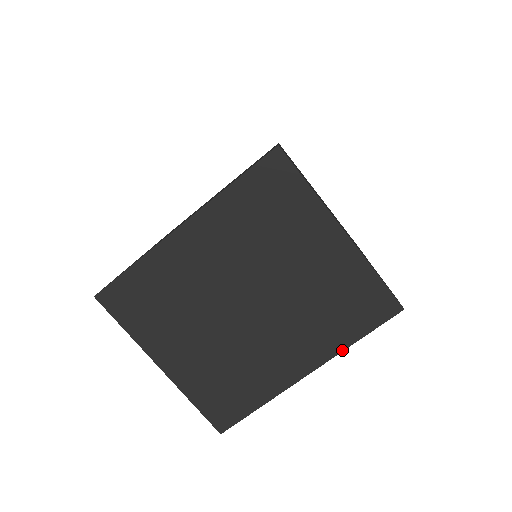
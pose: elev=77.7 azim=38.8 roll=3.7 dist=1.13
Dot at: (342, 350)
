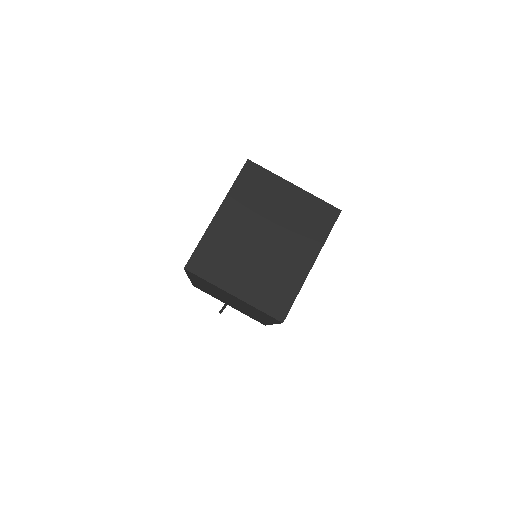
Dot at: (323, 244)
